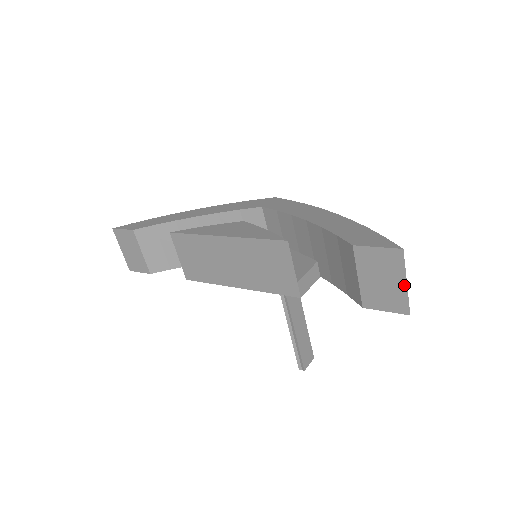
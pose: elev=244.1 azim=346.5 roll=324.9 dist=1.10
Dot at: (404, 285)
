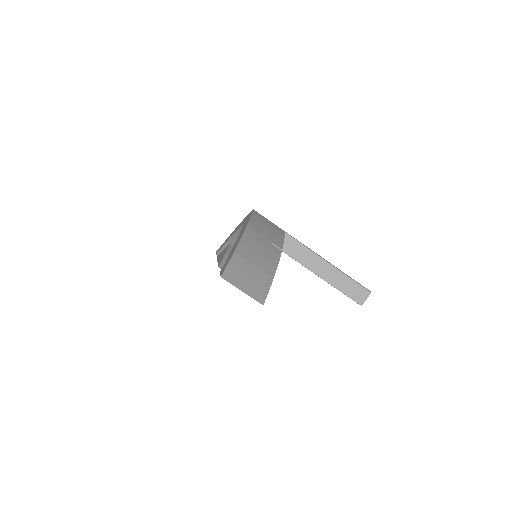
Dot at: occluded
